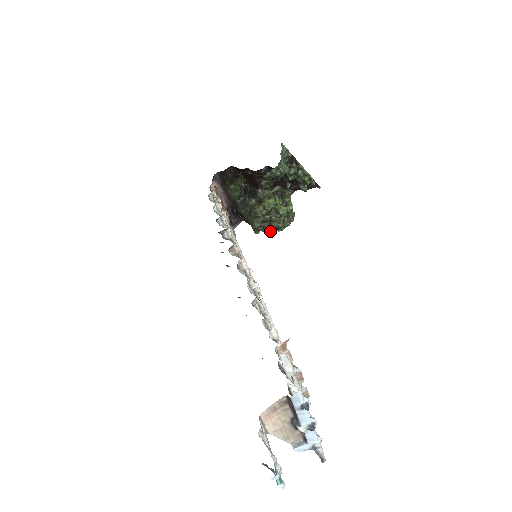
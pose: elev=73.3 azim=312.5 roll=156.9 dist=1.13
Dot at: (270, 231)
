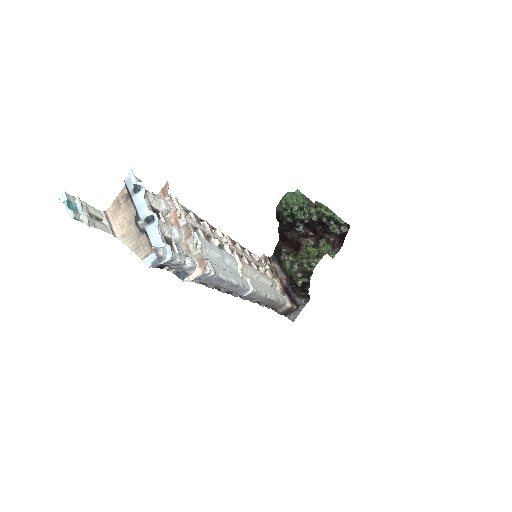
Dot at: (309, 277)
